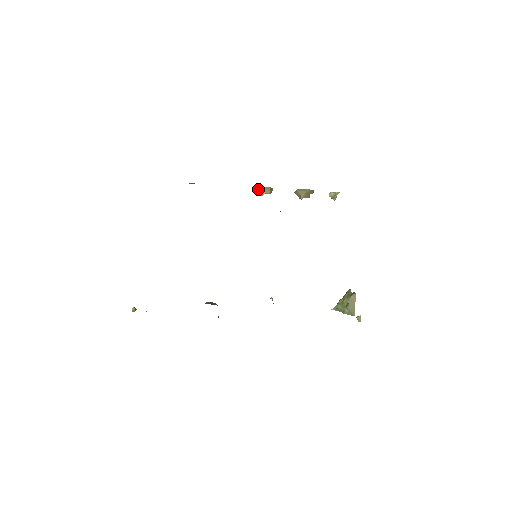
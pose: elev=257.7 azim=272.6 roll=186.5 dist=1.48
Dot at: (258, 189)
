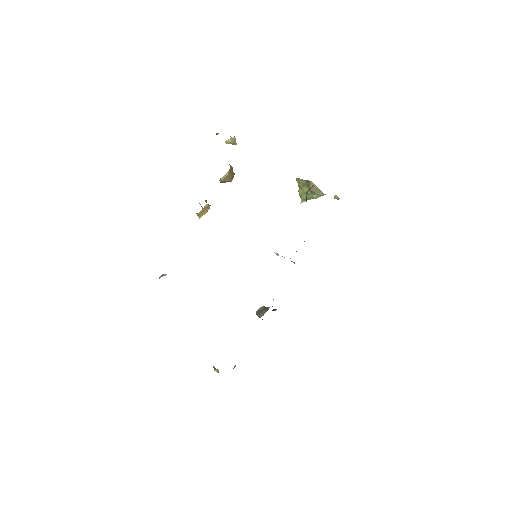
Dot at: (199, 215)
